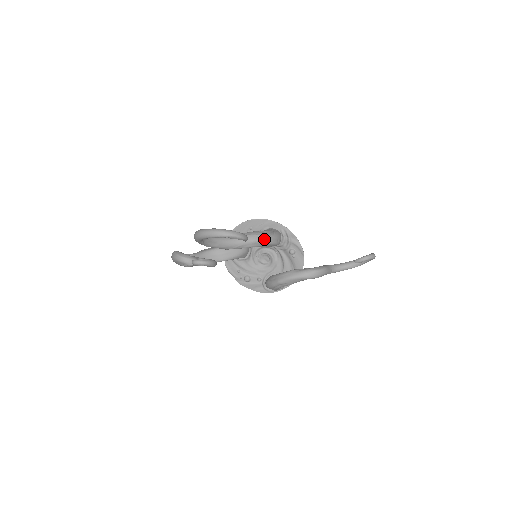
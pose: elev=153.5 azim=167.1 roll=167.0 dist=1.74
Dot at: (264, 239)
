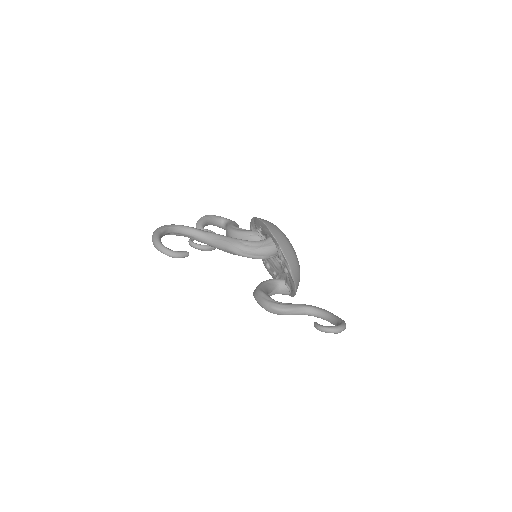
Dot at: (239, 252)
